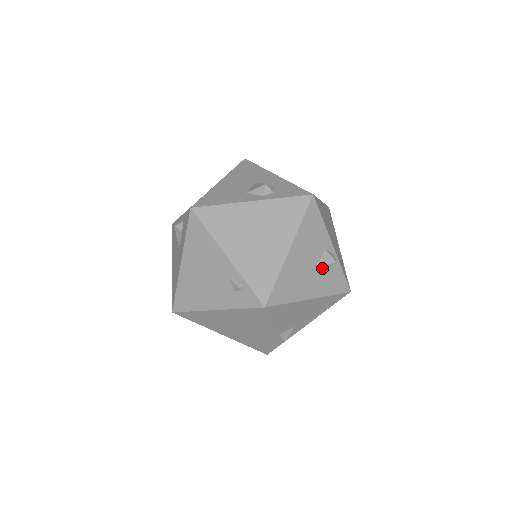
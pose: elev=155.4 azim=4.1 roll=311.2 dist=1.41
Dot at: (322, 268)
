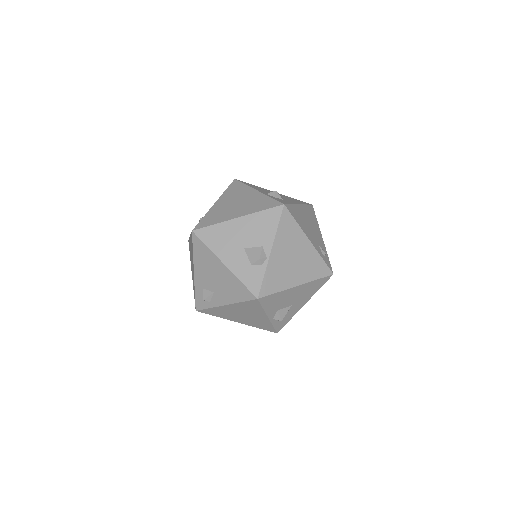
Dot at: (249, 254)
